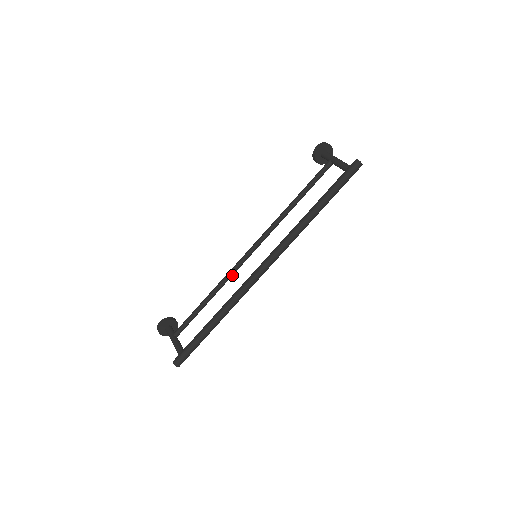
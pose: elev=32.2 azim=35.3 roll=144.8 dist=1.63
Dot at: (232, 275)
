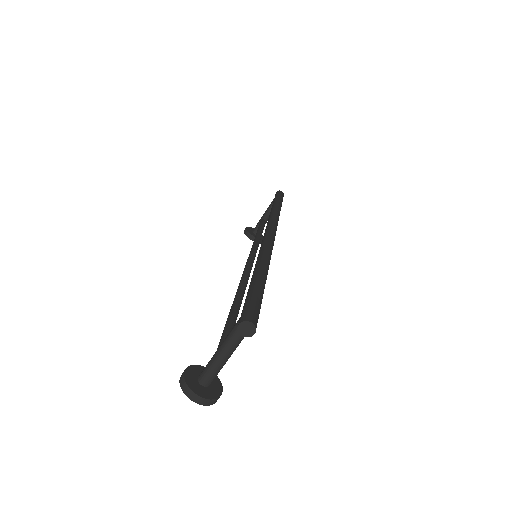
Dot at: (246, 283)
